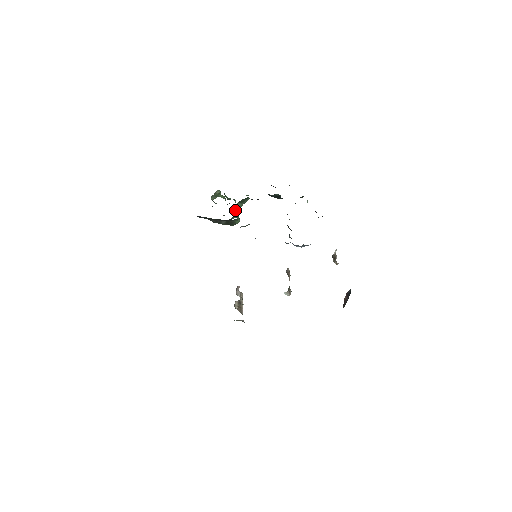
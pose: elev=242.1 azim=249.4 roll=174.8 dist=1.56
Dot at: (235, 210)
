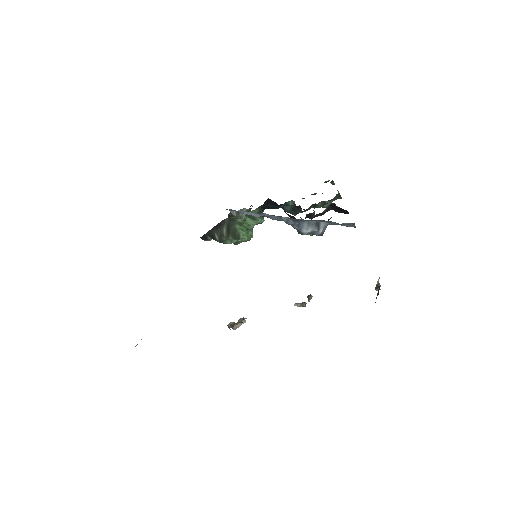
Dot at: occluded
